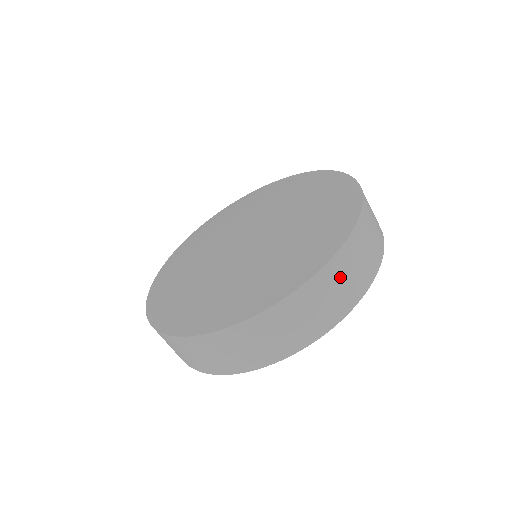
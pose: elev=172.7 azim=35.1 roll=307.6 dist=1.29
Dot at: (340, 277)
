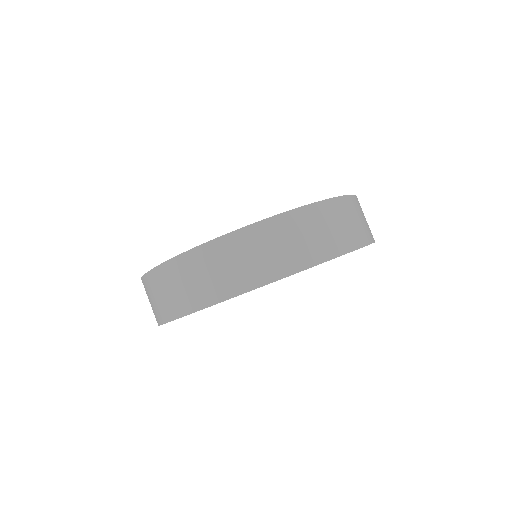
Dot at: (330, 220)
